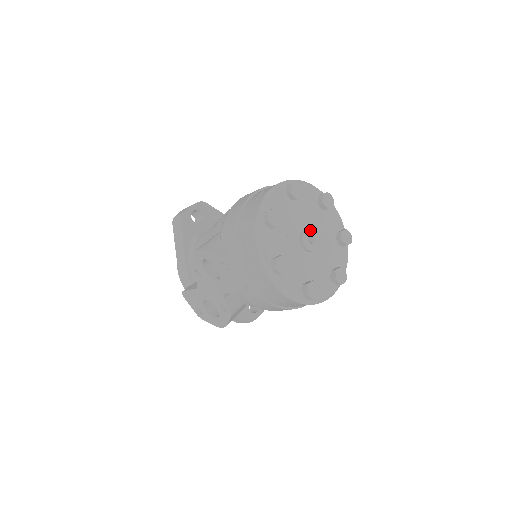
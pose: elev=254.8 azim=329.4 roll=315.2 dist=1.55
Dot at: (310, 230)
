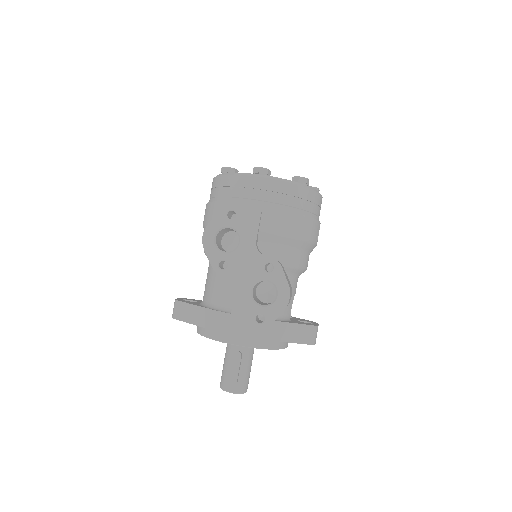
Dot at: occluded
